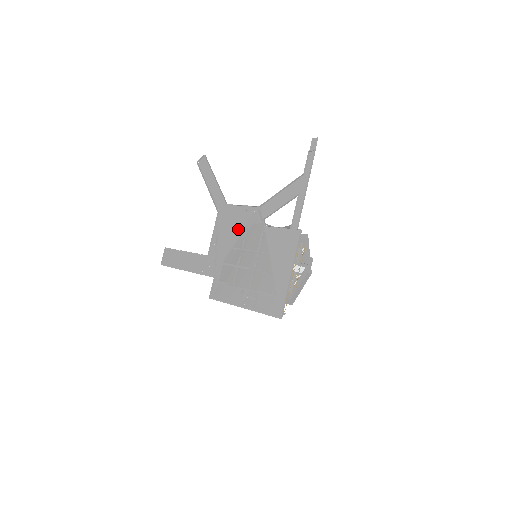
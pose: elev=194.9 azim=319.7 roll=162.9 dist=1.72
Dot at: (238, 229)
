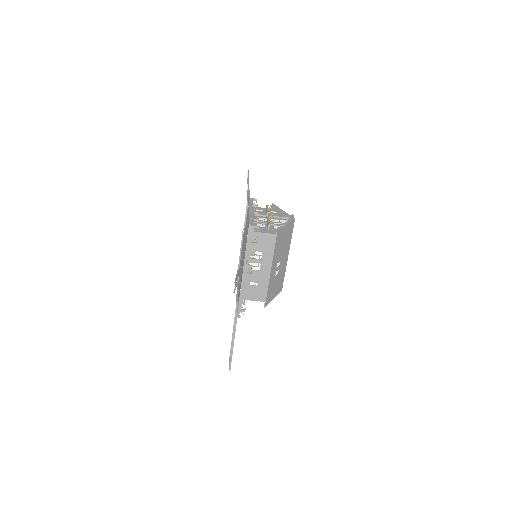
Dot at: occluded
